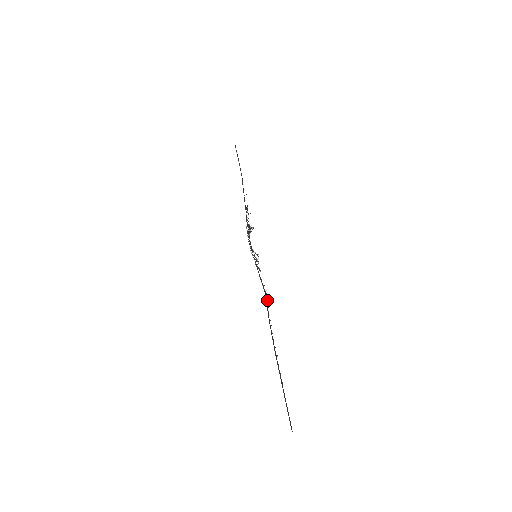
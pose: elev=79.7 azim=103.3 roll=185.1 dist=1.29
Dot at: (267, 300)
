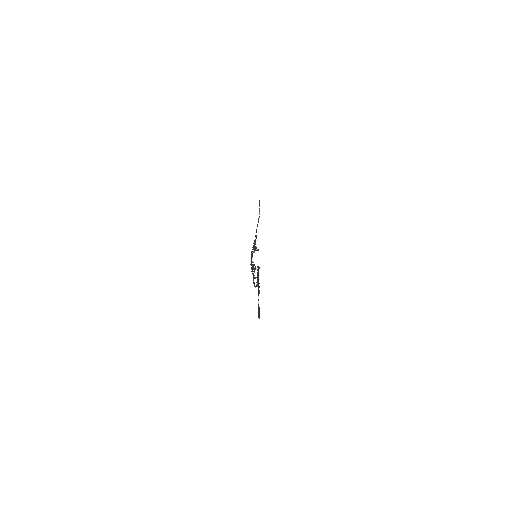
Dot at: occluded
